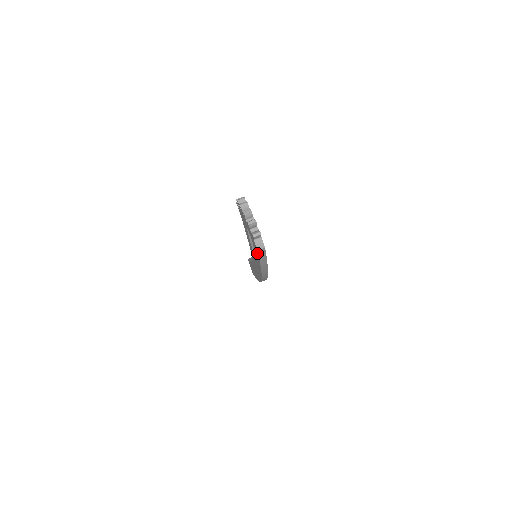
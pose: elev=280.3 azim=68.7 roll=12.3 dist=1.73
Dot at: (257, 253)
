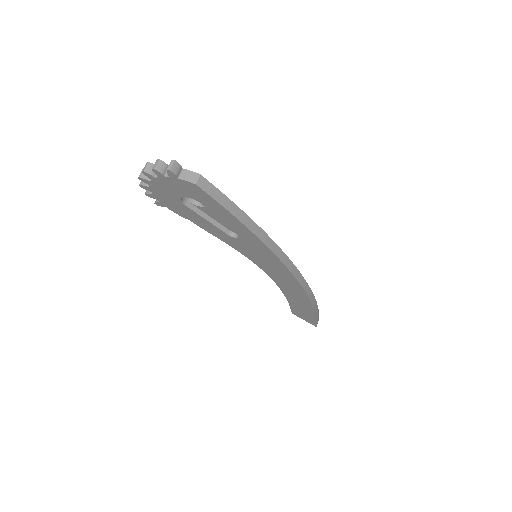
Dot at: (207, 198)
